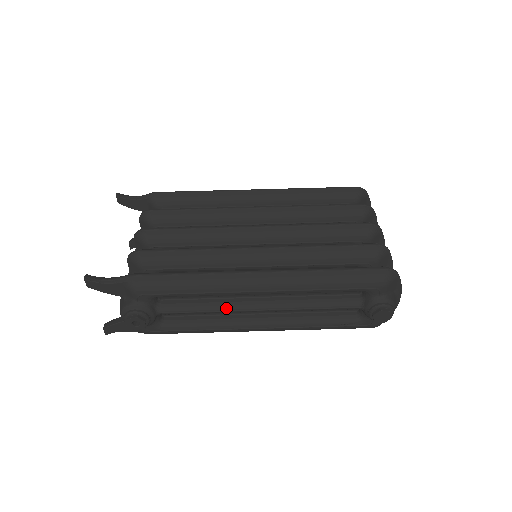
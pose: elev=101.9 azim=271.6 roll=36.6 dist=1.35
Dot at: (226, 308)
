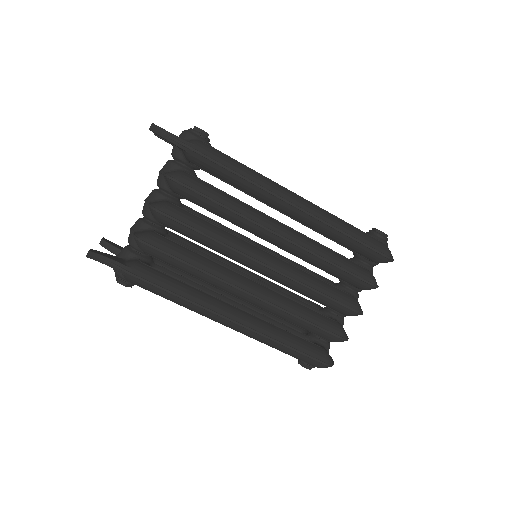
Dot at: occluded
